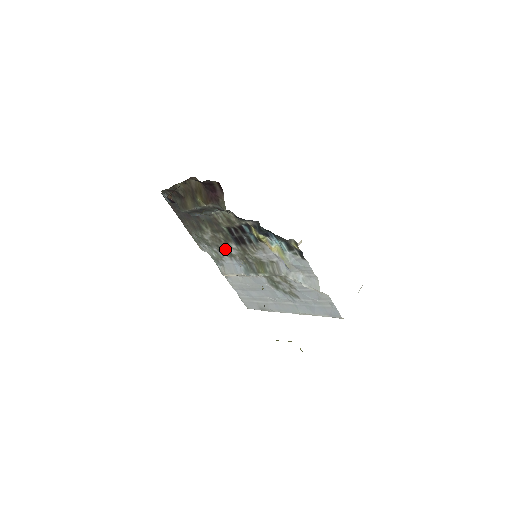
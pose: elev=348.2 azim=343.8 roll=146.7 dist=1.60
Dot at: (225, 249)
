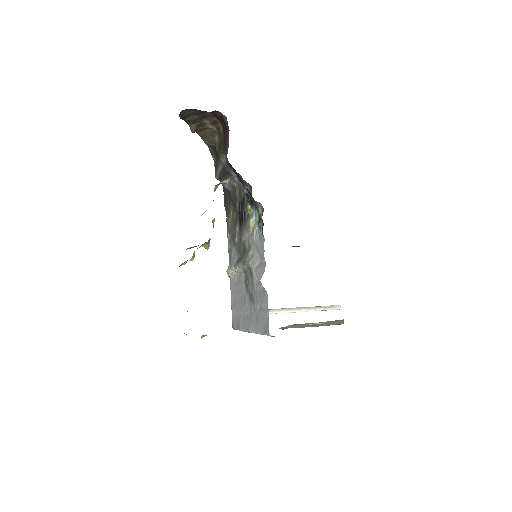
Dot at: (234, 236)
